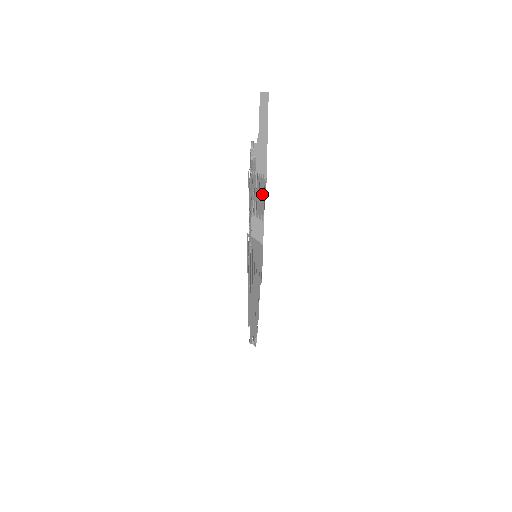
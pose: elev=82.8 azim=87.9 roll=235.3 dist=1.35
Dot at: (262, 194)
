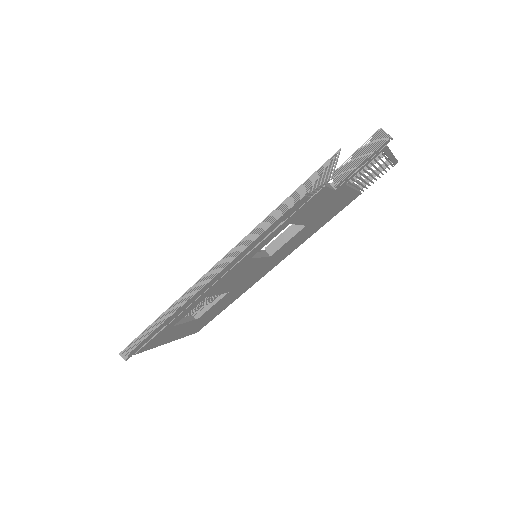
Dot at: (369, 153)
